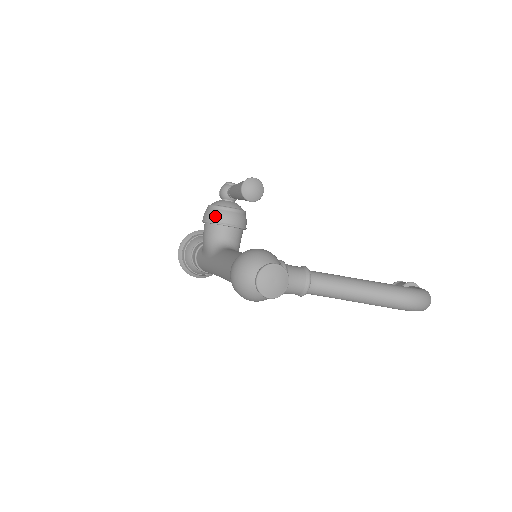
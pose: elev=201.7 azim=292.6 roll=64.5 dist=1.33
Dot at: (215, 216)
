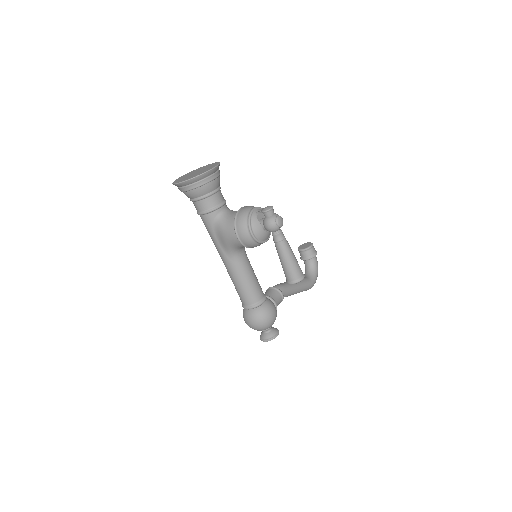
Dot at: (252, 246)
